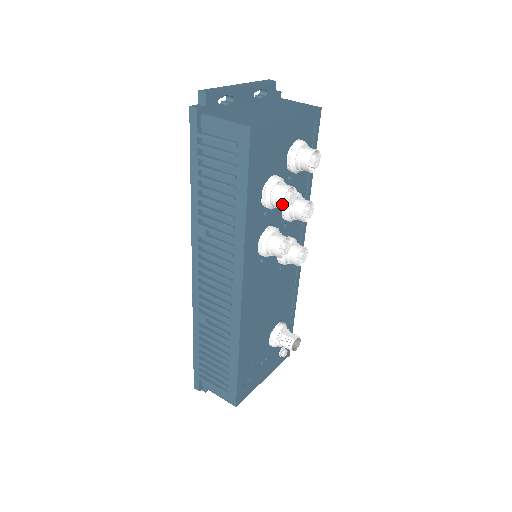
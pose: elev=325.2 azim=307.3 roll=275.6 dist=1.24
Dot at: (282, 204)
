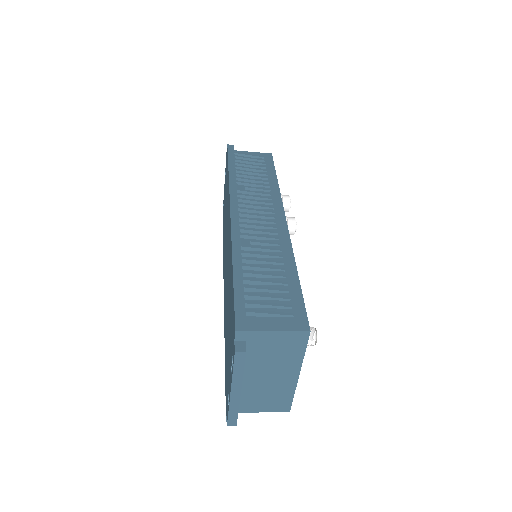
Dot at: (289, 198)
